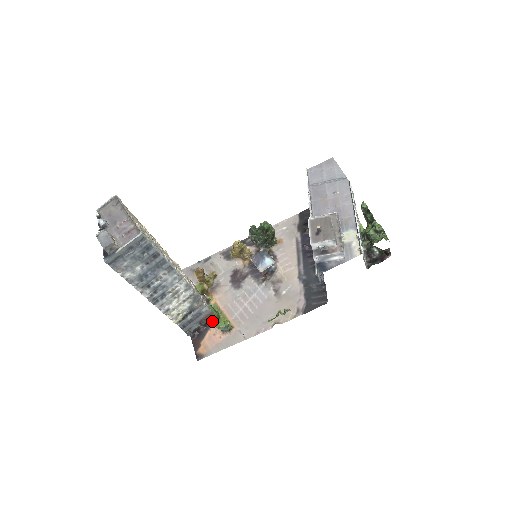
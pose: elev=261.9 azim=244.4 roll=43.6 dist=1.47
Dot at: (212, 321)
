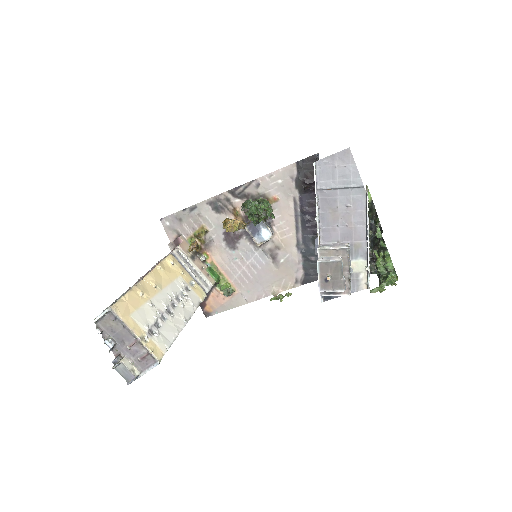
Dot at: occluded
